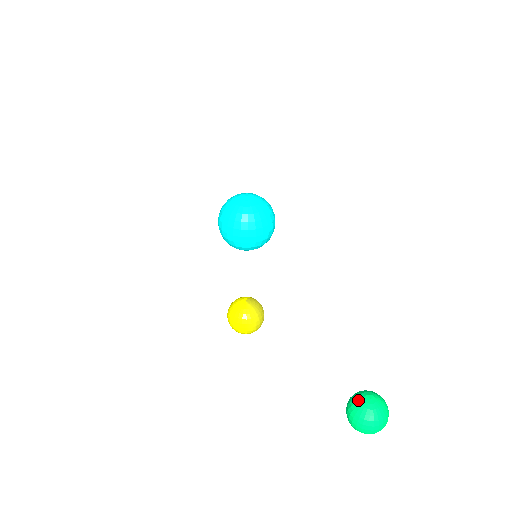
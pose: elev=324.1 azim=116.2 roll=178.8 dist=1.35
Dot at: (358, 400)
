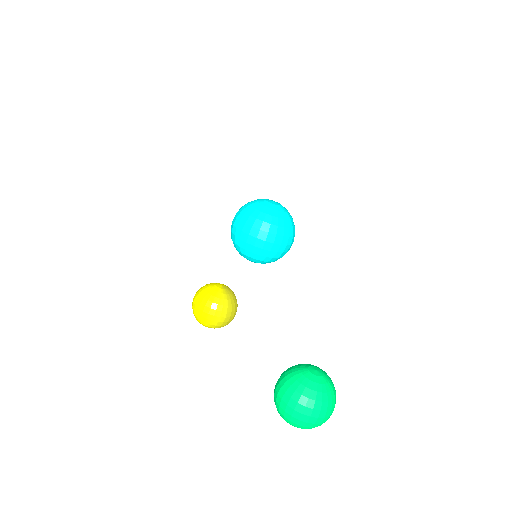
Dot at: (298, 366)
